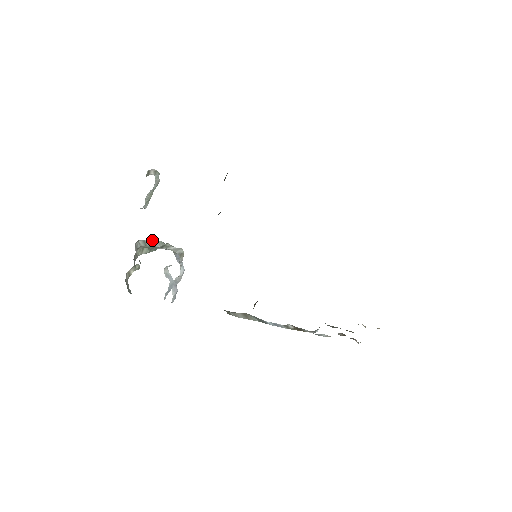
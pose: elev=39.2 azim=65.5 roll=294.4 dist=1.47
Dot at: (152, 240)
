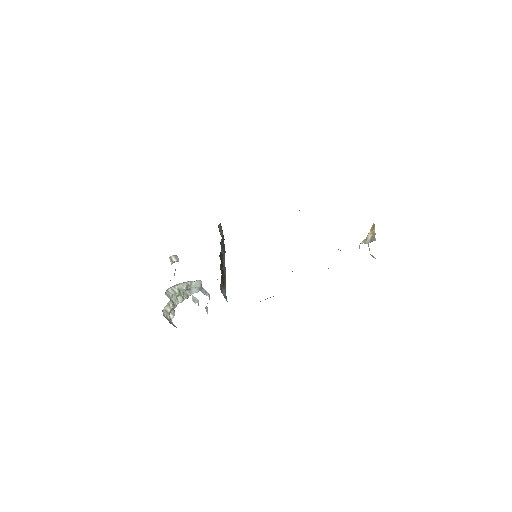
Dot at: (177, 286)
